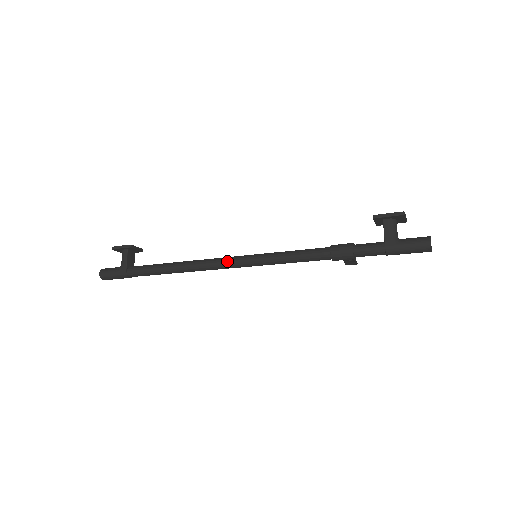
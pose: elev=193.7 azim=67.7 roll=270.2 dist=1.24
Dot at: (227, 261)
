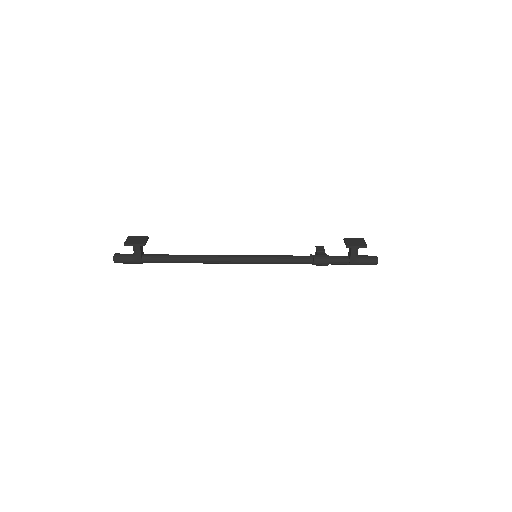
Dot at: (235, 261)
